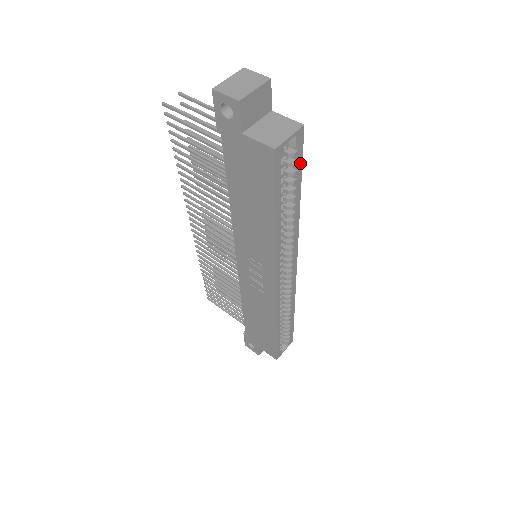
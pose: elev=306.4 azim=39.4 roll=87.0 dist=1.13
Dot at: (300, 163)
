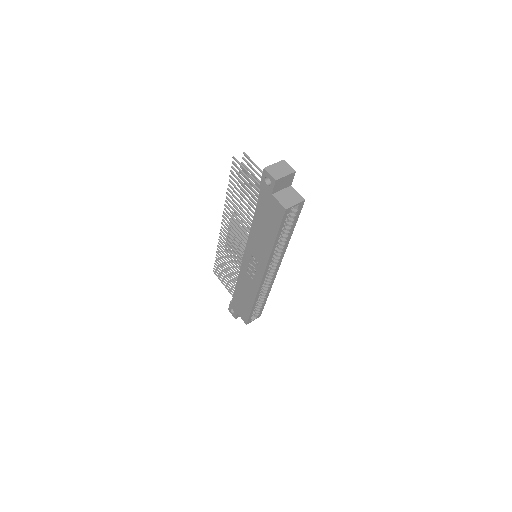
Dot at: (297, 217)
